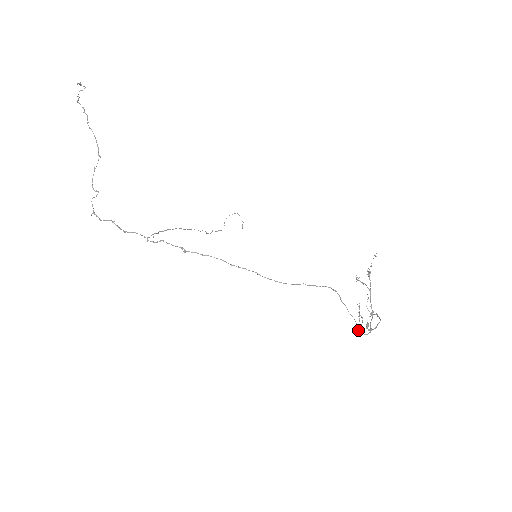
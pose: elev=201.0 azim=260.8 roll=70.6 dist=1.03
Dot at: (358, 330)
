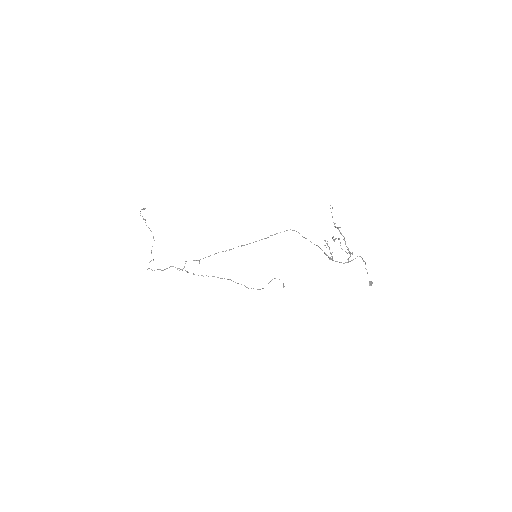
Dot at: (325, 254)
